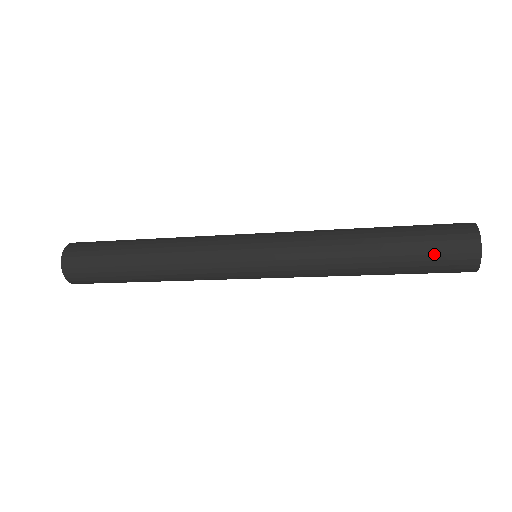
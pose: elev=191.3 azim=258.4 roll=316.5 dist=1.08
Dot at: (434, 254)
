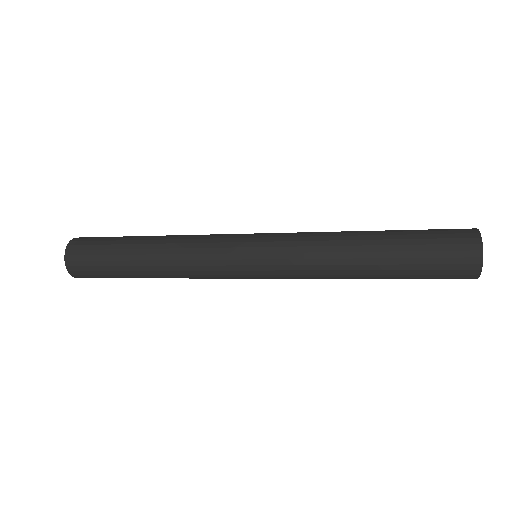
Dot at: (434, 251)
